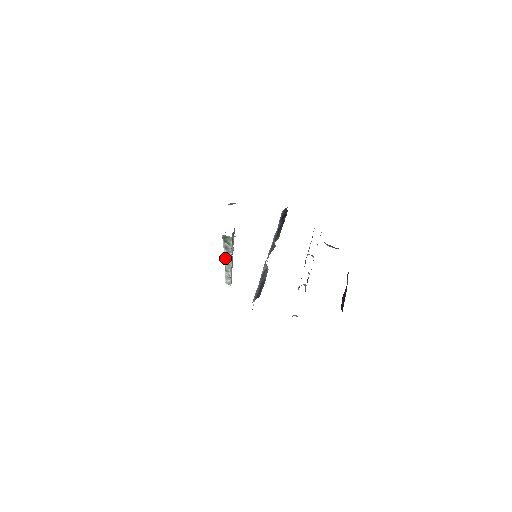
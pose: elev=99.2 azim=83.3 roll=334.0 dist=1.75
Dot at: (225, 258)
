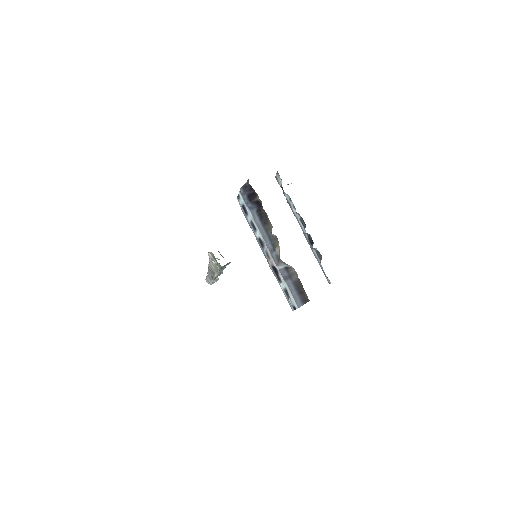
Dot at: (215, 274)
